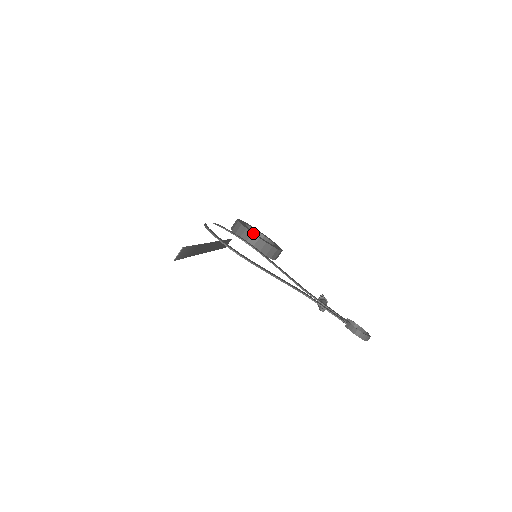
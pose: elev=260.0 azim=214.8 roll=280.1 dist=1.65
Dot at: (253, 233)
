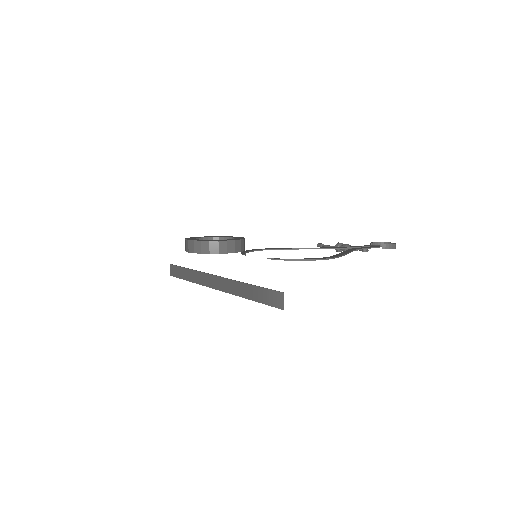
Dot at: (227, 240)
